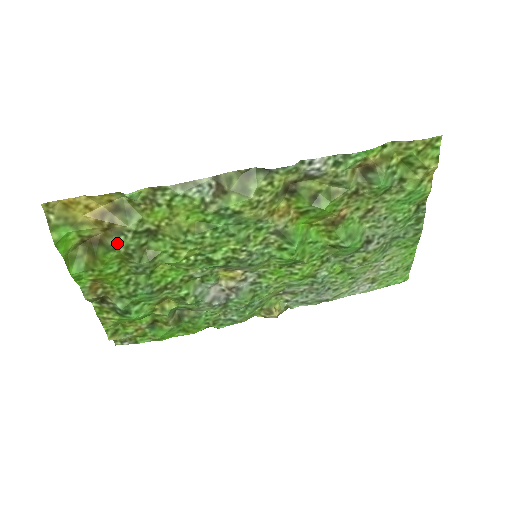
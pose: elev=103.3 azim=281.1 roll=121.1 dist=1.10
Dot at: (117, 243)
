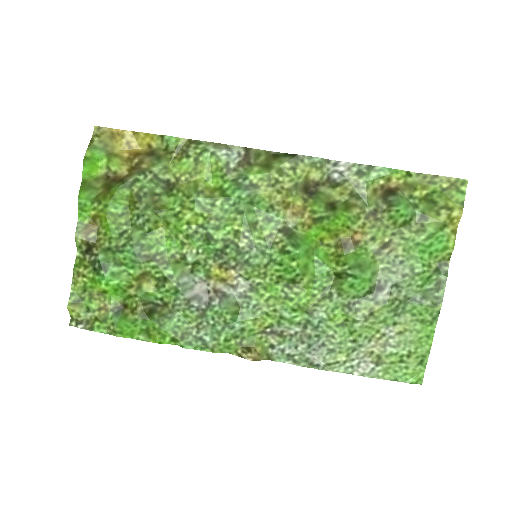
Dot at: (135, 181)
